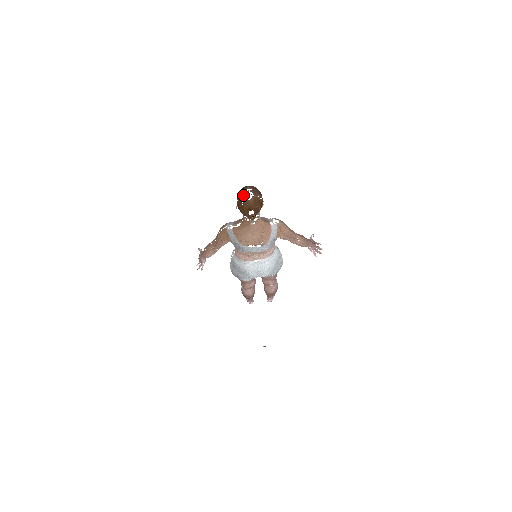
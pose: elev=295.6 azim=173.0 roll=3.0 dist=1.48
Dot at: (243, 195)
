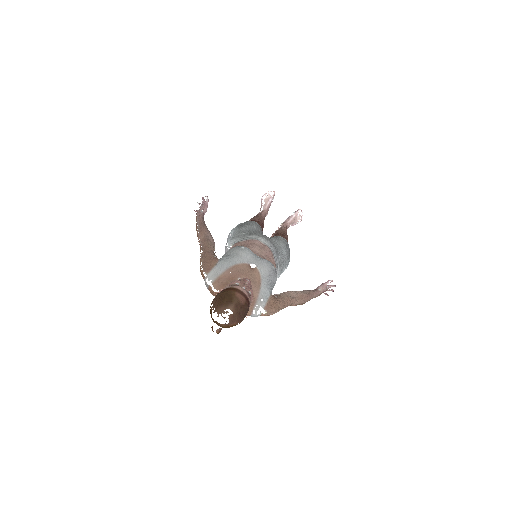
Dot at: (218, 312)
